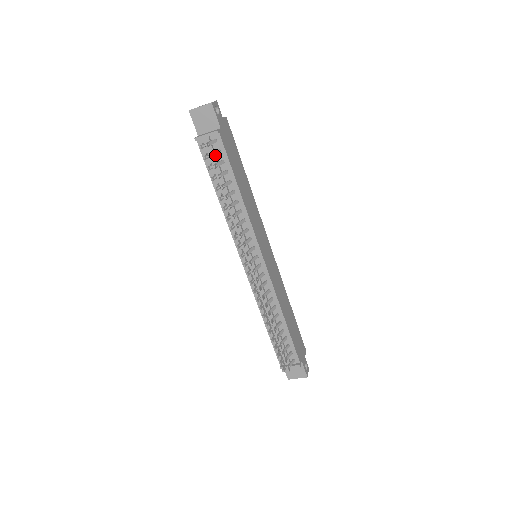
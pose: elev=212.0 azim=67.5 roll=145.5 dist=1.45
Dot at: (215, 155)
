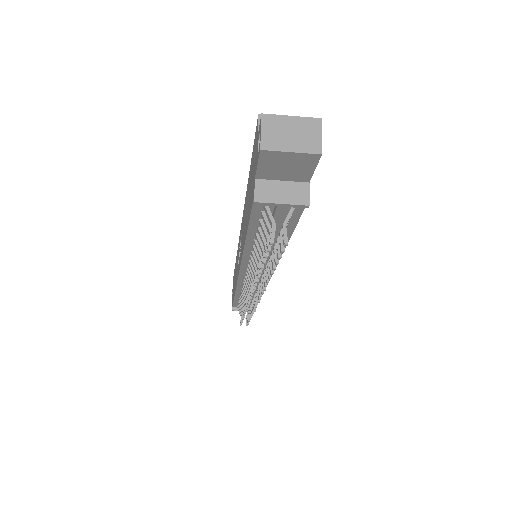
Dot at: (279, 219)
